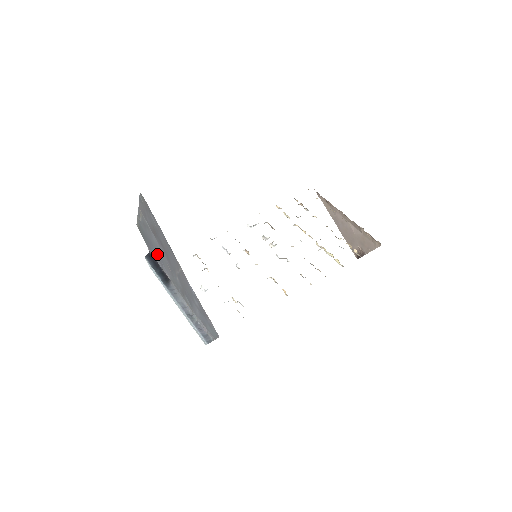
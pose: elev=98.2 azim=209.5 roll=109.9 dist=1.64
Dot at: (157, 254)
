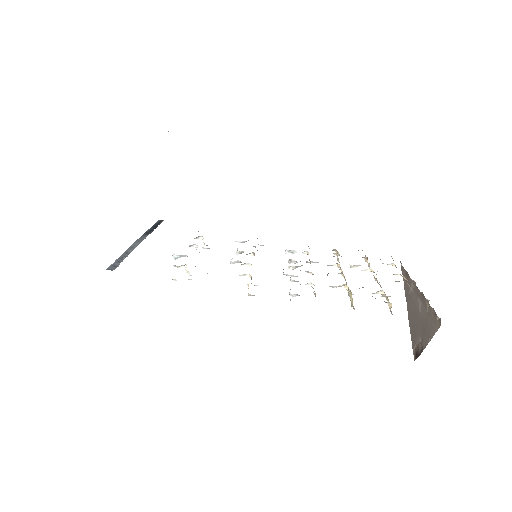
Dot at: occluded
